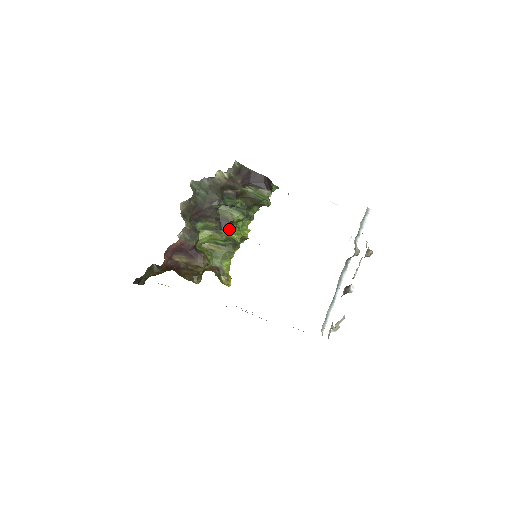
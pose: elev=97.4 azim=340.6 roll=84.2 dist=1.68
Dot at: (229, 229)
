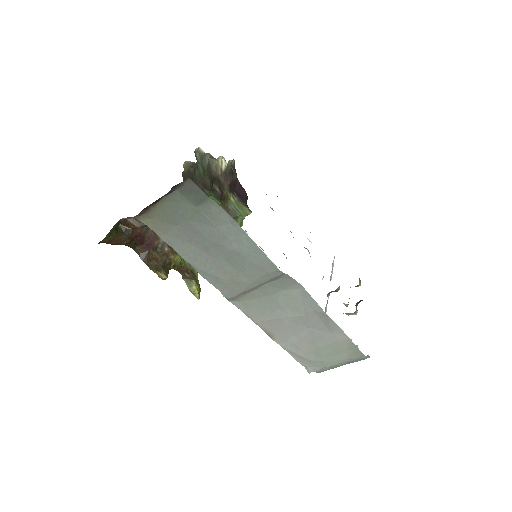
Dot at: occluded
